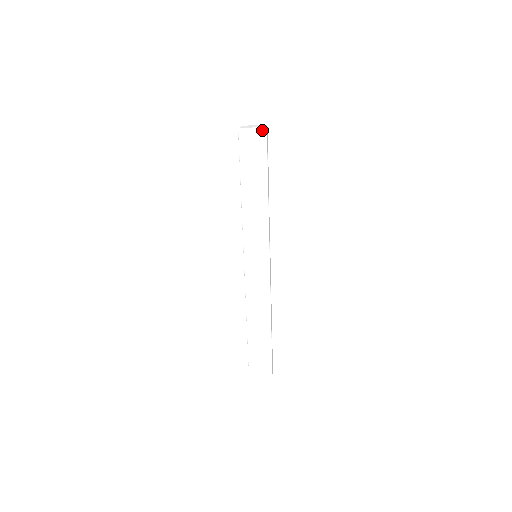
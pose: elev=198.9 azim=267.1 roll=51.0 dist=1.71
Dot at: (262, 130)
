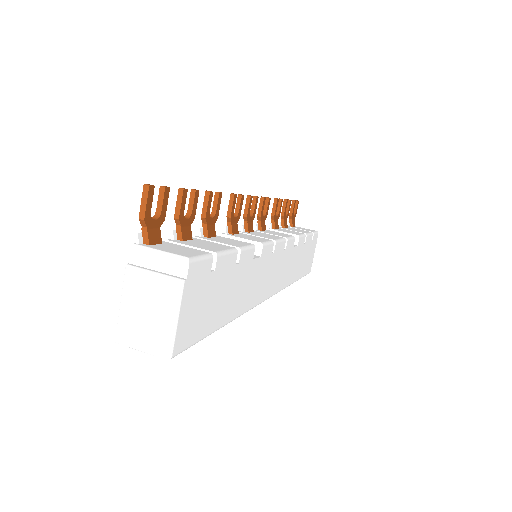
Dot at: (162, 357)
